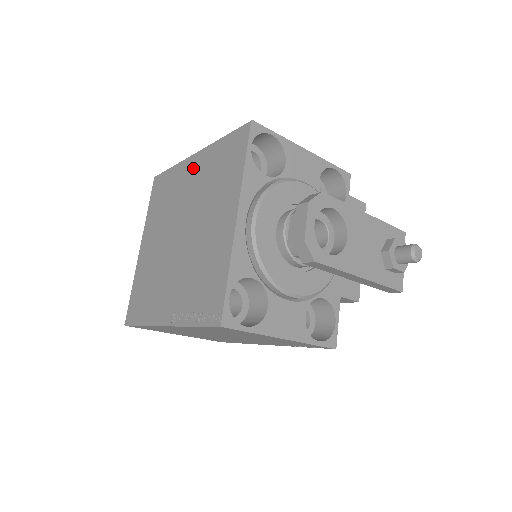
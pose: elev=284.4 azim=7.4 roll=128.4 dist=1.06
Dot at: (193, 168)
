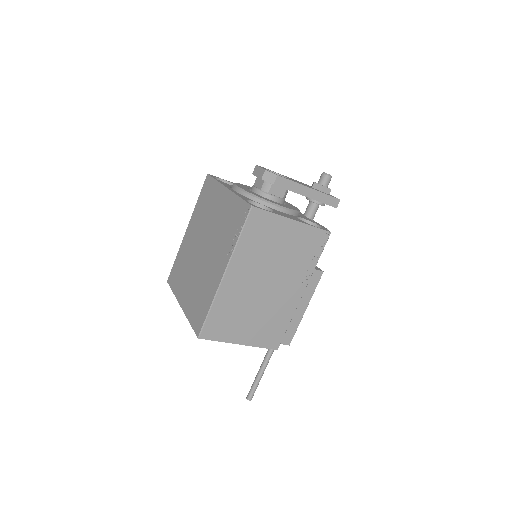
Dot at: (190, 231)
